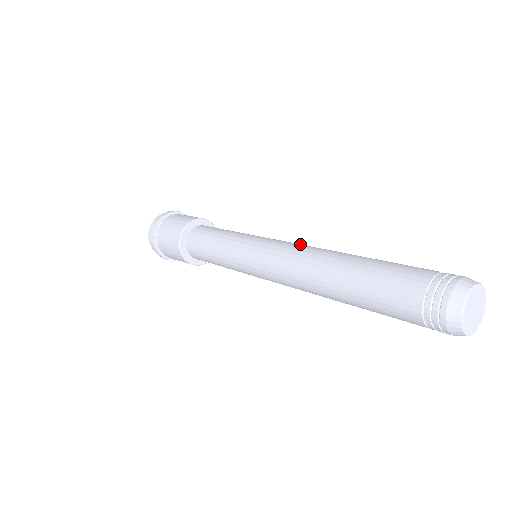
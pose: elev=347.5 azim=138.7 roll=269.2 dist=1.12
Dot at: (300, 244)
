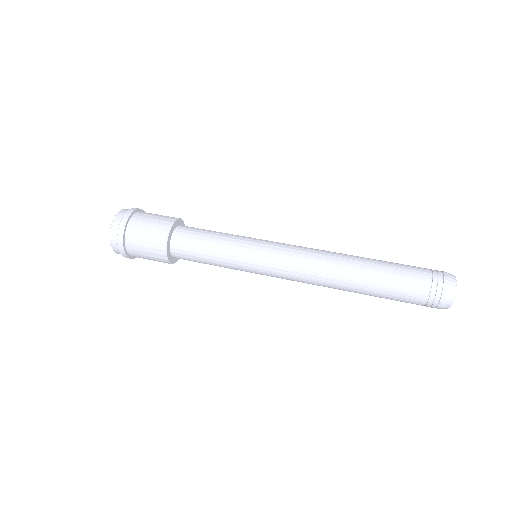
Dot at: (304, 256)
